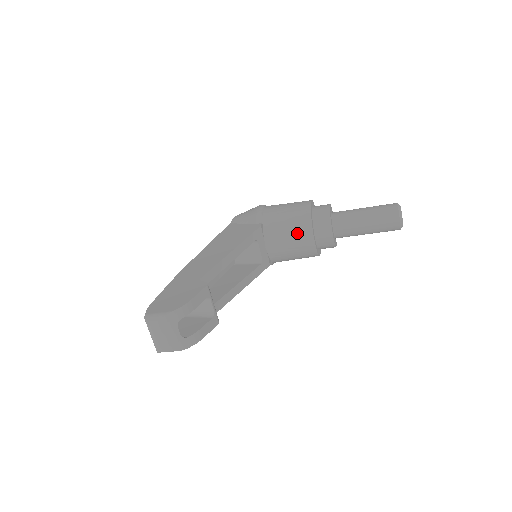
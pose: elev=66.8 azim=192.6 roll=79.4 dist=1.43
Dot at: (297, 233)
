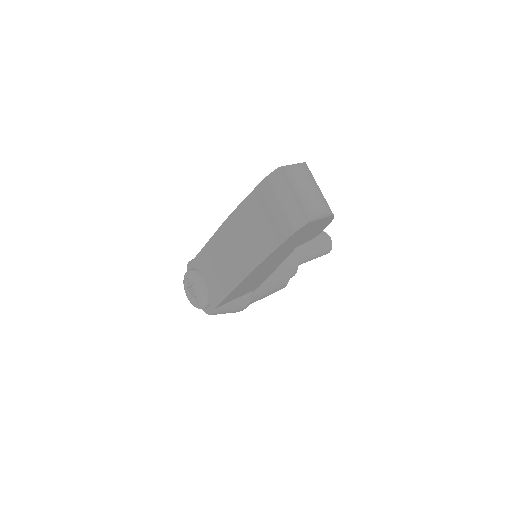
Dot at: occluded
